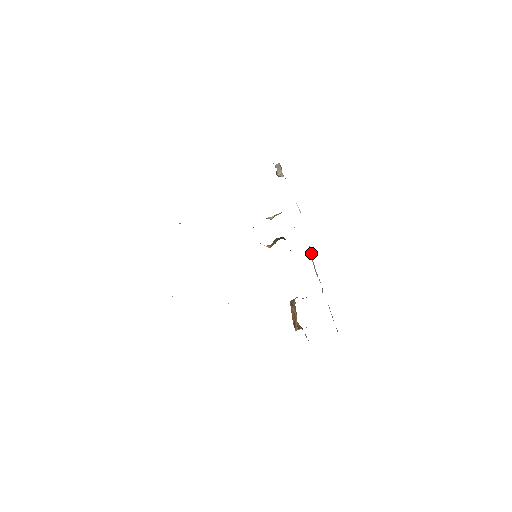
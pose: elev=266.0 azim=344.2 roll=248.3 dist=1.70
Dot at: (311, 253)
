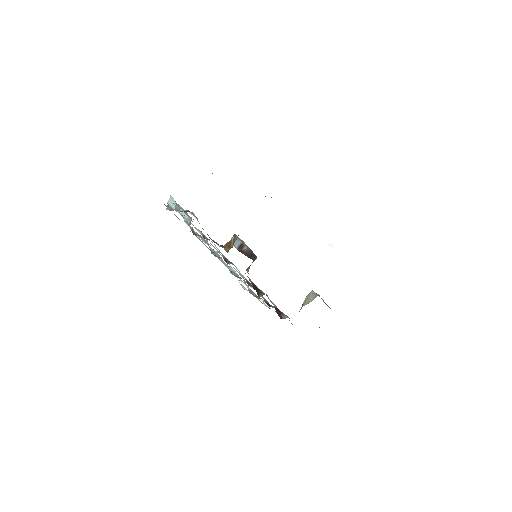
Dot at: occluded
